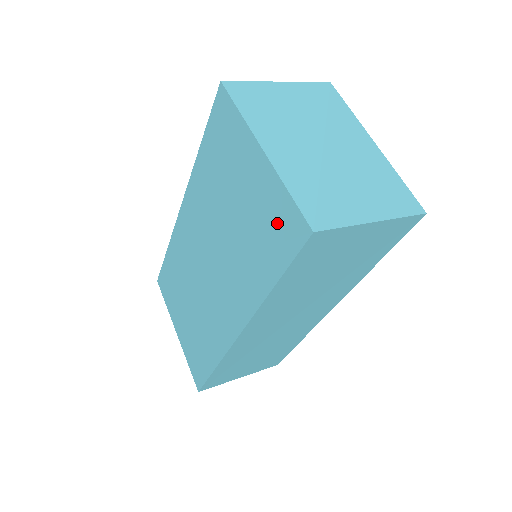
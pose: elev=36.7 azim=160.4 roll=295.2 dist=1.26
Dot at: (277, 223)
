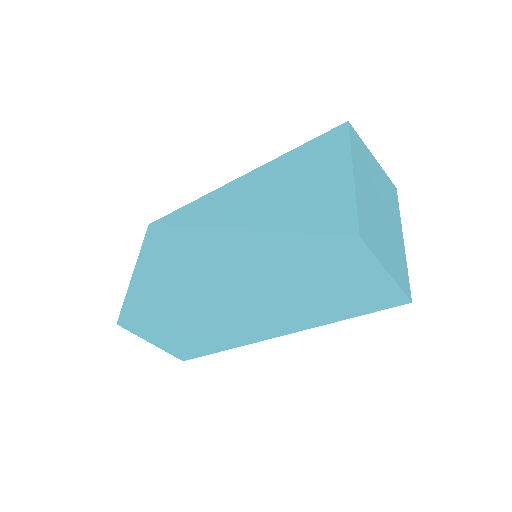
Dot at: (329, 221)
